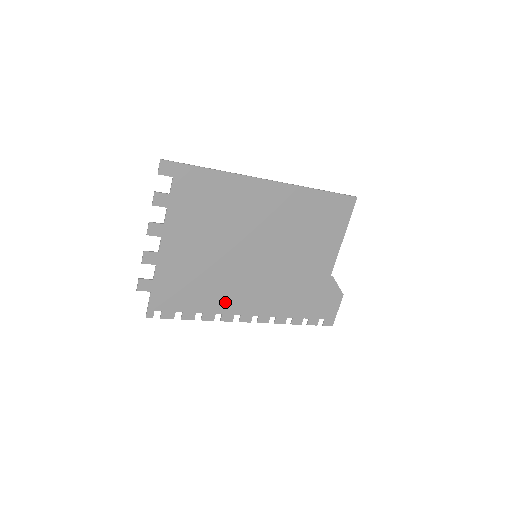
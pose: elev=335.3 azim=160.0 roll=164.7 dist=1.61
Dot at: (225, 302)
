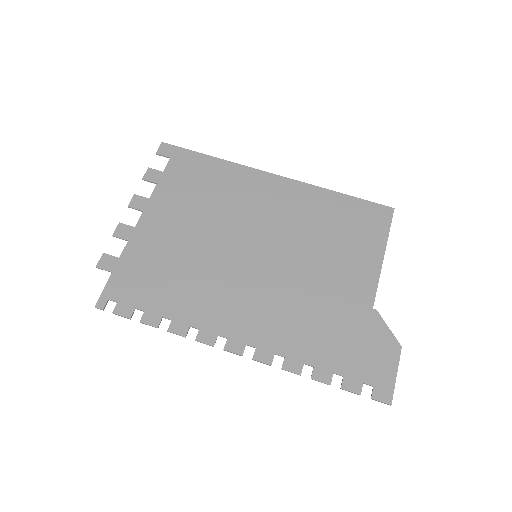
Dot at: (206, 311)
